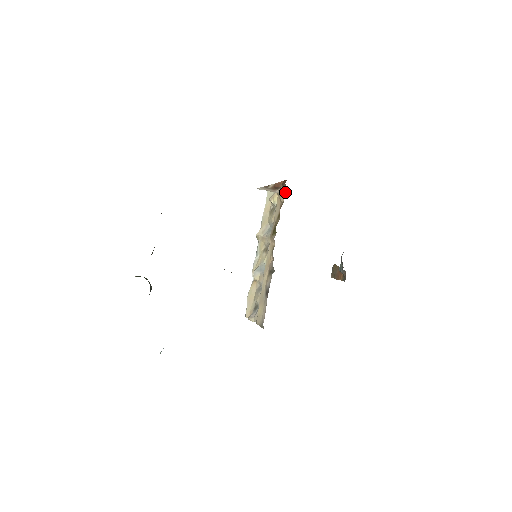
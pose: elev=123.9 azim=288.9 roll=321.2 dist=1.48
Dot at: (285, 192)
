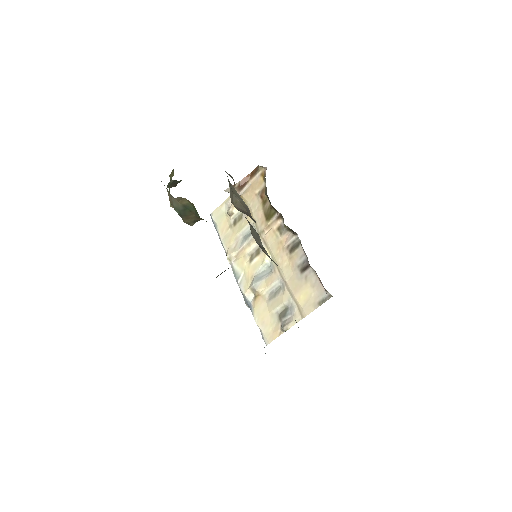
Dot at: (262, 176)
